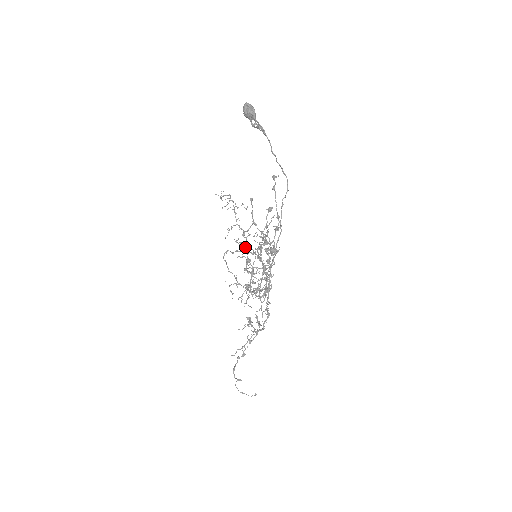
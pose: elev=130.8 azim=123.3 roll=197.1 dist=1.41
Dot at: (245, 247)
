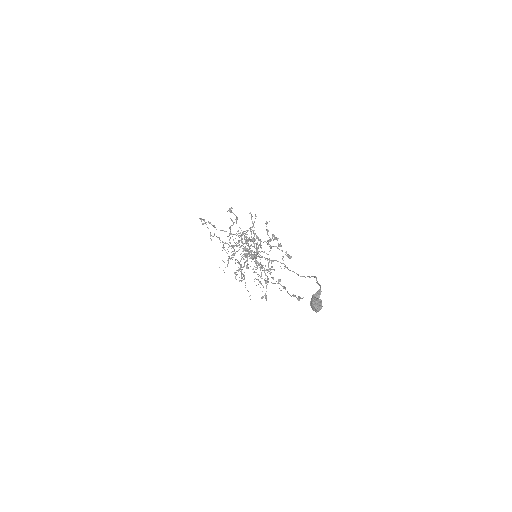
Dot at: occluded
